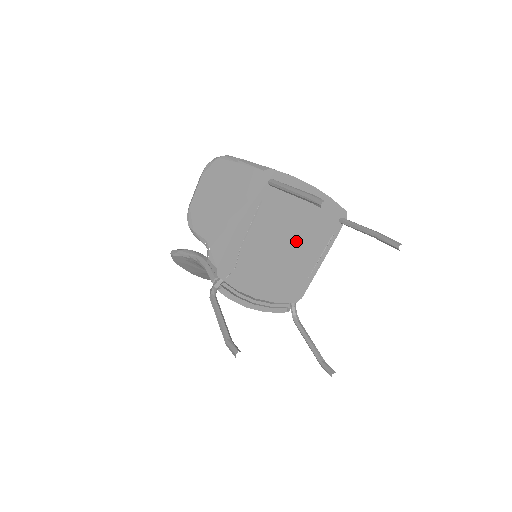
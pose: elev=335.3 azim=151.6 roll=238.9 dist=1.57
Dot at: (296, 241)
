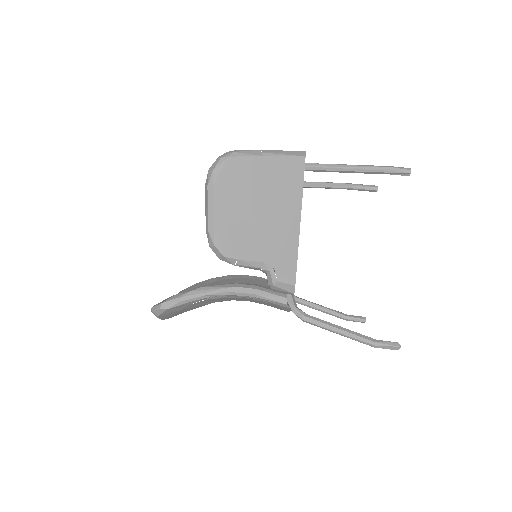
Dot at: occluded
